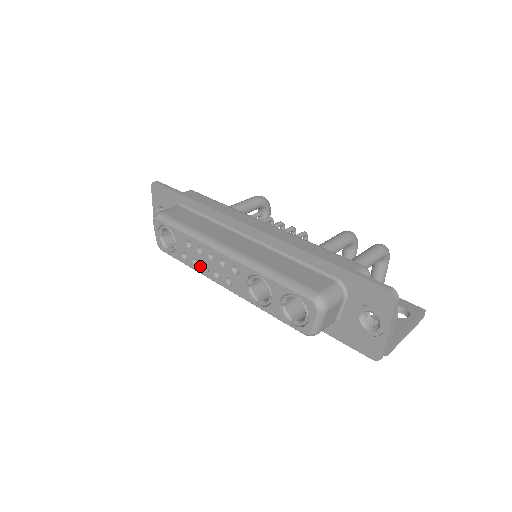
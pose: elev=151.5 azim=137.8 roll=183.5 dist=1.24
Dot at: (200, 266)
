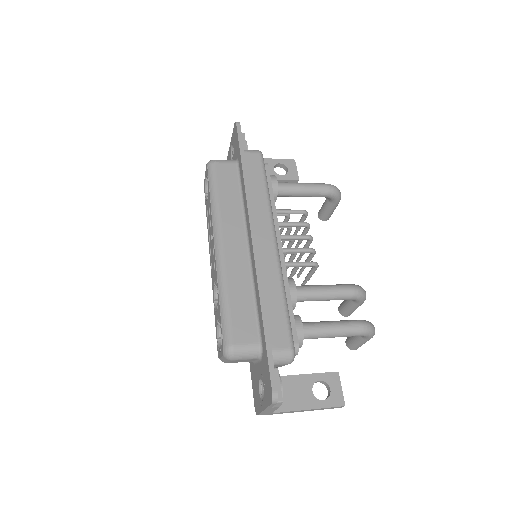
Dot at: (209, 233)
